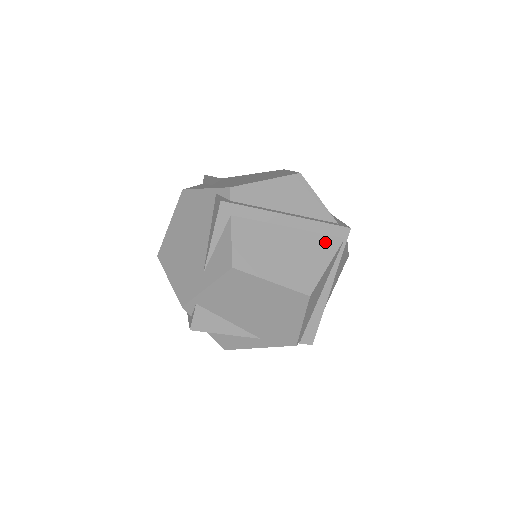
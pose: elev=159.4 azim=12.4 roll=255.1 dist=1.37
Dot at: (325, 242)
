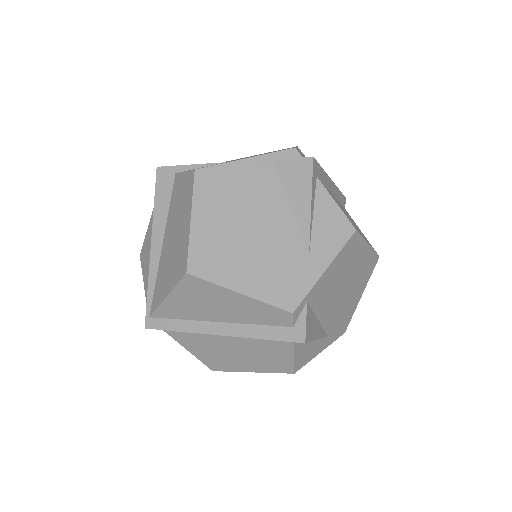
Dot at: occluded
